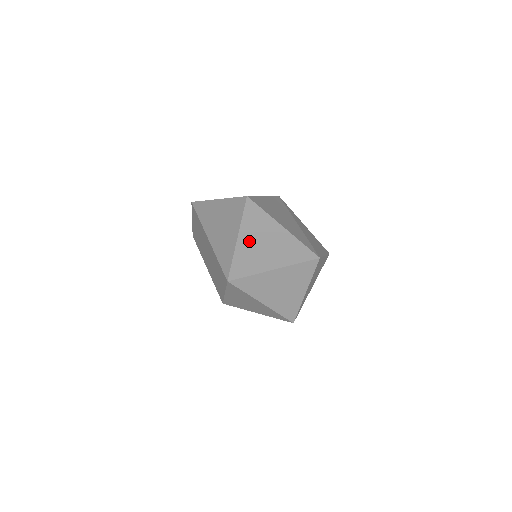
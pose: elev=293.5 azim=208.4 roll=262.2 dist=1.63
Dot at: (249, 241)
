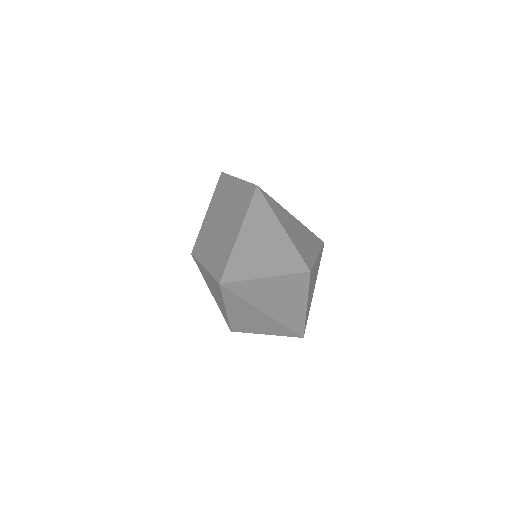
Dot at: (271, 287)
